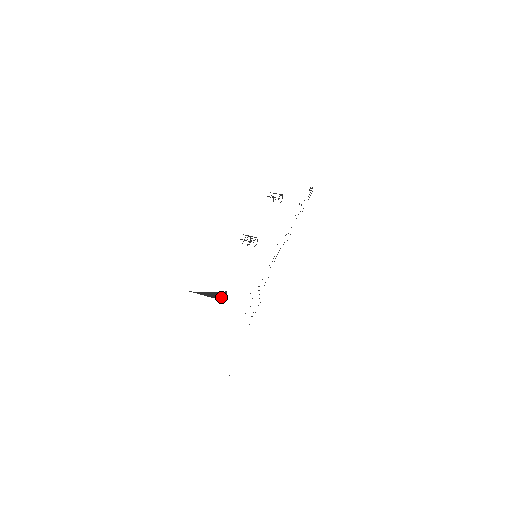
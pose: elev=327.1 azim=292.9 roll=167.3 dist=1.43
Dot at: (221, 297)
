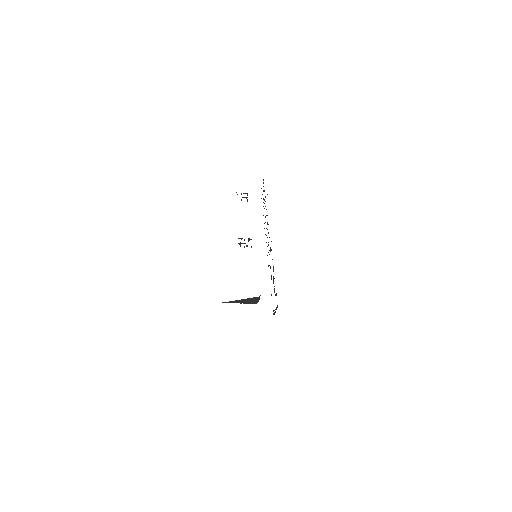
Dot at: (254, 301)
